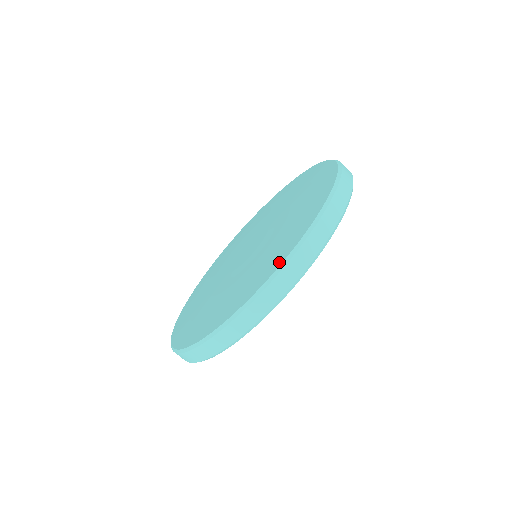
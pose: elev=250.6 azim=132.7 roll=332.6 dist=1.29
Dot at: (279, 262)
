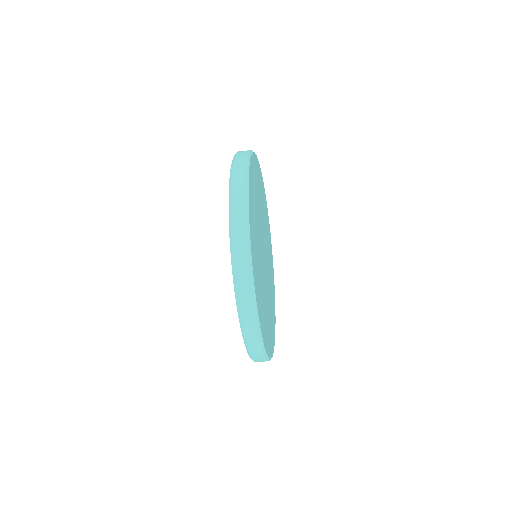
Dot at: occluded
